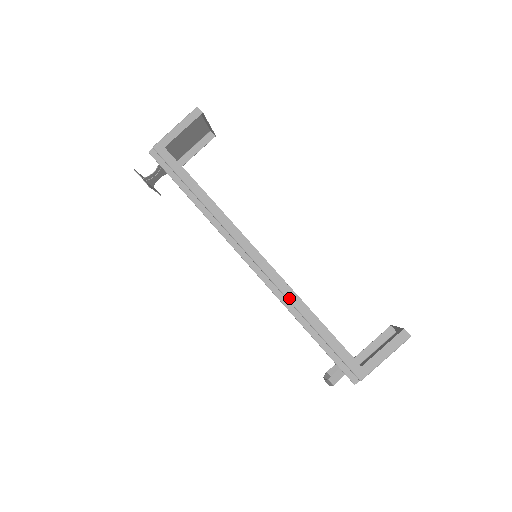
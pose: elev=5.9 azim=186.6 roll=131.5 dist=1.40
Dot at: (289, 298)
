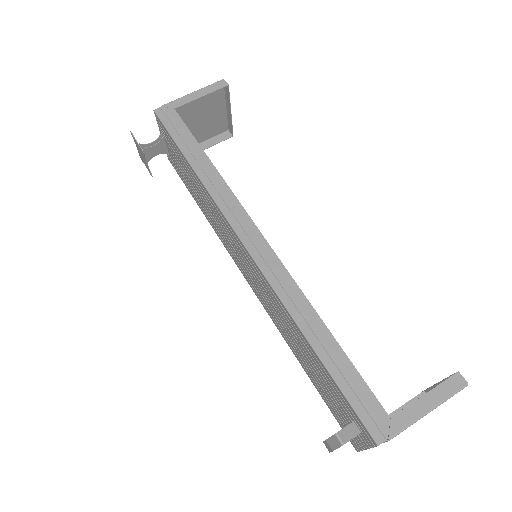
Dot at: (295, 300)
